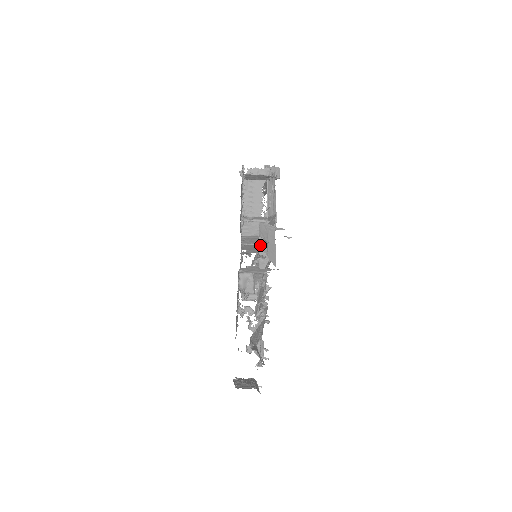
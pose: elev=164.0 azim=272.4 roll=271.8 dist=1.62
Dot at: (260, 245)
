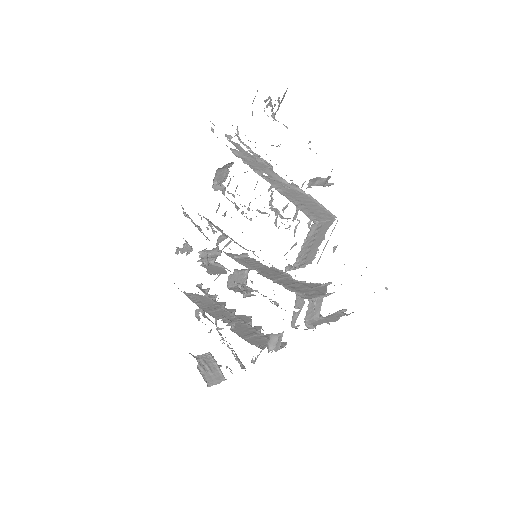
Dot at: (297, 295)
